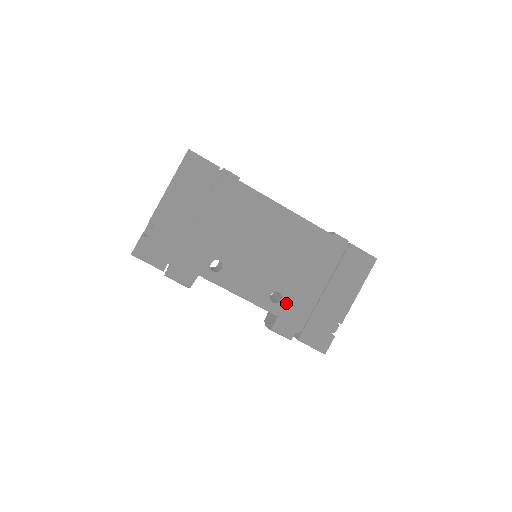
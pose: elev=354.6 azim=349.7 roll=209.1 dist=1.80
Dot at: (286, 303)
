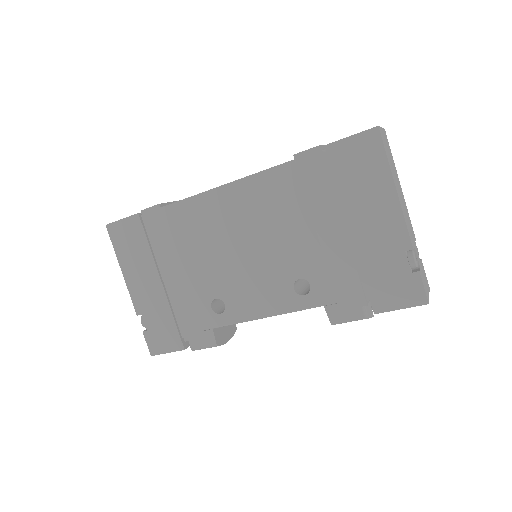
Dot at: (318, 283)
